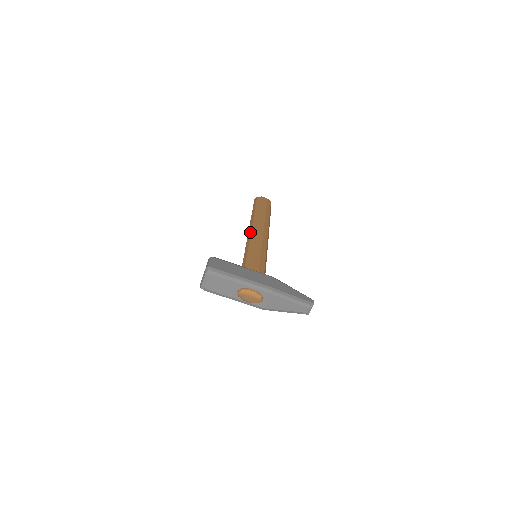
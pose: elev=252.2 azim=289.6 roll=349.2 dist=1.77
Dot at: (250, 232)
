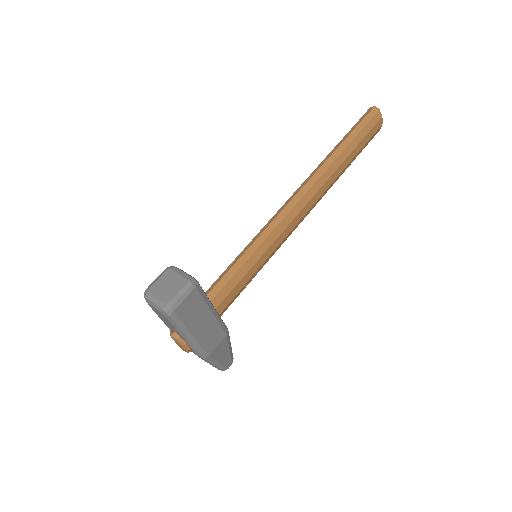
Dot at: (294, 205)
